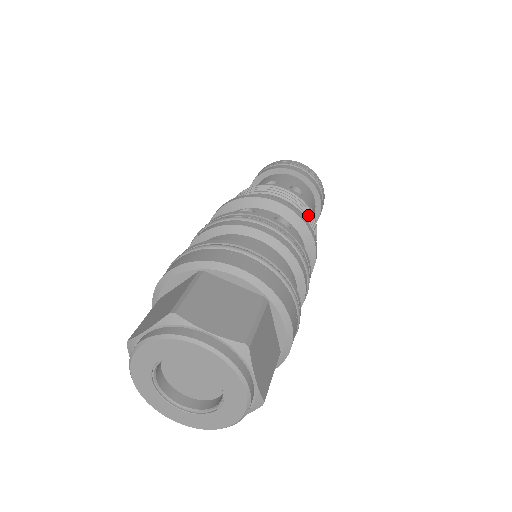
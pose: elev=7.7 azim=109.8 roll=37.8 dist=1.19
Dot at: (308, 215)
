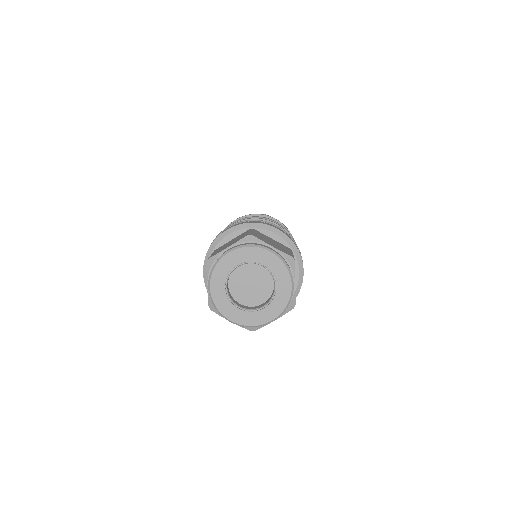
Dot at: occluded
